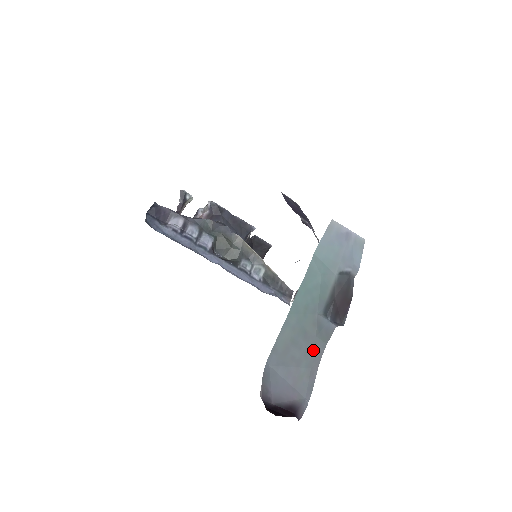
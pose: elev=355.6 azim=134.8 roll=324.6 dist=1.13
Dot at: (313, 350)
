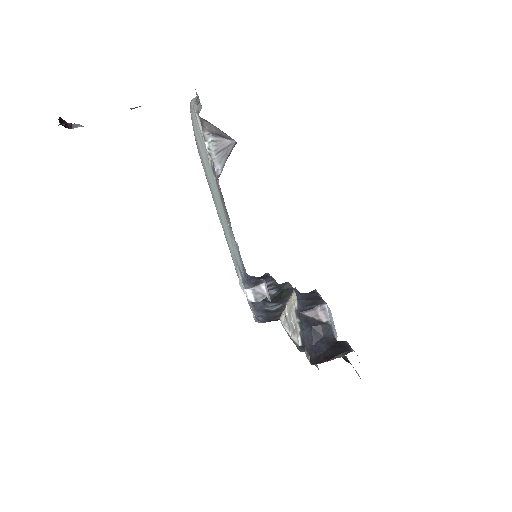
Dot at: occluded
